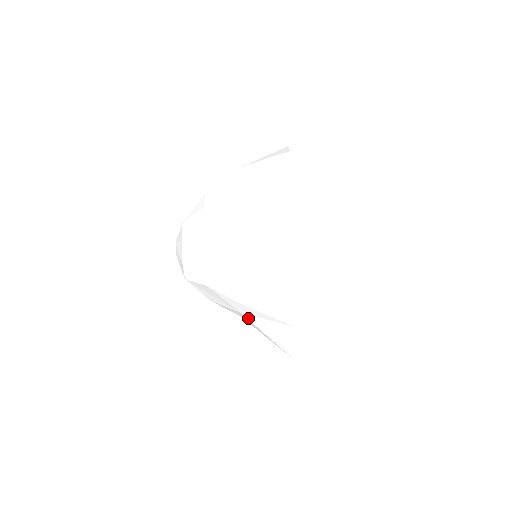
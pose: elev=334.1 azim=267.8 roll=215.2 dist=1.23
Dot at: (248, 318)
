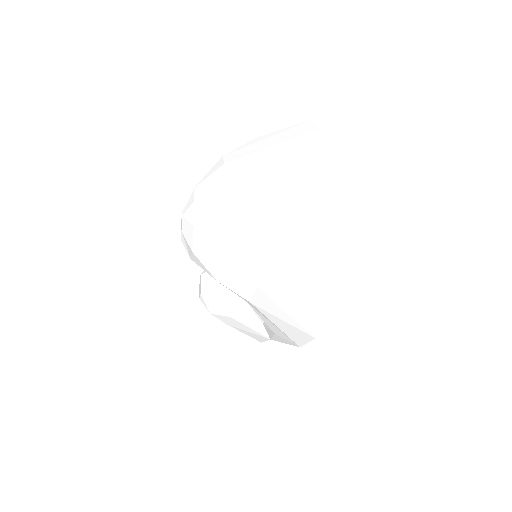
Dot at: (265, 292)
